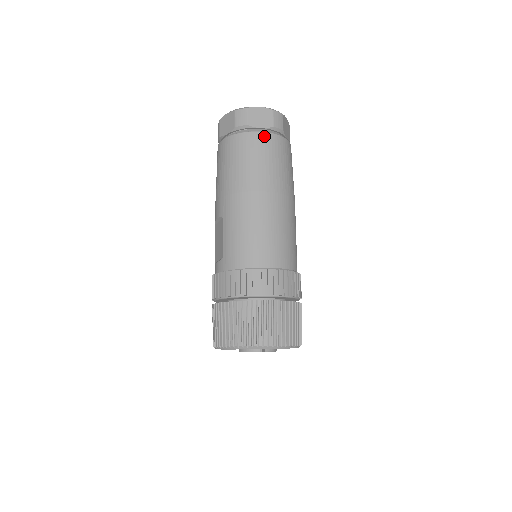
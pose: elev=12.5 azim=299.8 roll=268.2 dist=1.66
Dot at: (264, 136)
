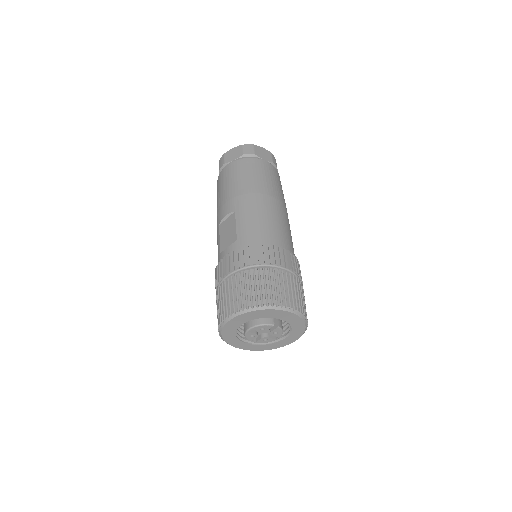
Dot at: (268, 164)
